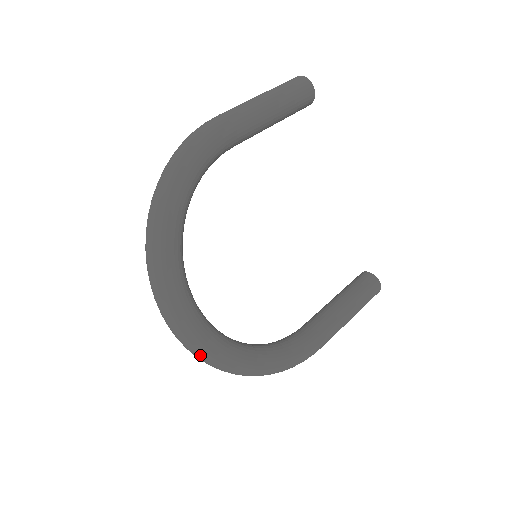
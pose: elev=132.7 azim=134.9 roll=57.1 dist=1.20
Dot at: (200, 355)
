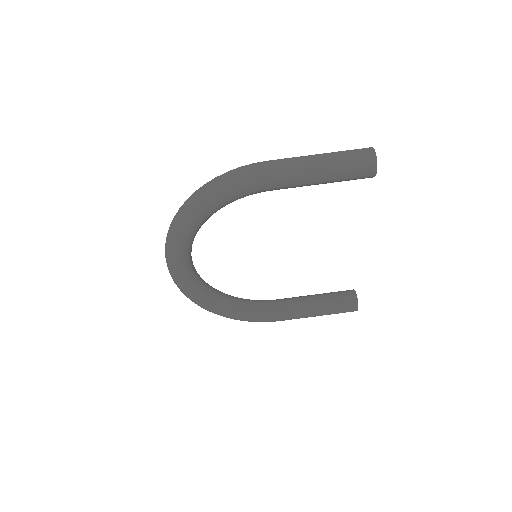
Dot at: (183, 293)
